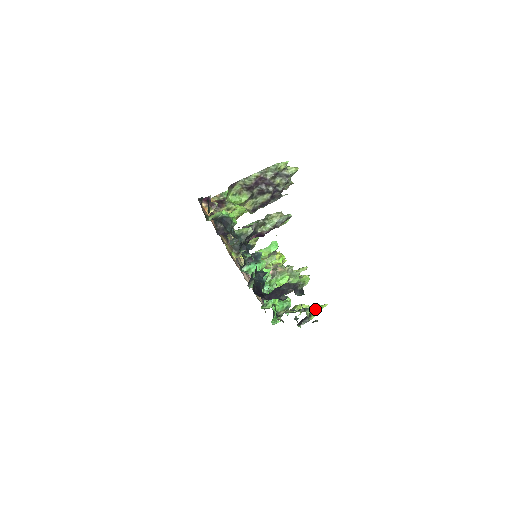
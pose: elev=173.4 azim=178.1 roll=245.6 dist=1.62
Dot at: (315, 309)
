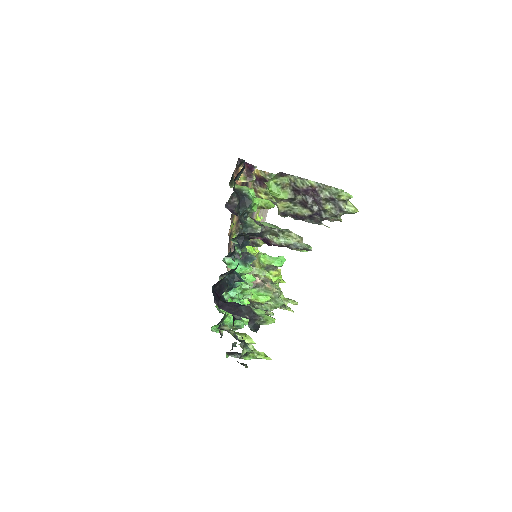
Dot at: (256, 353)
